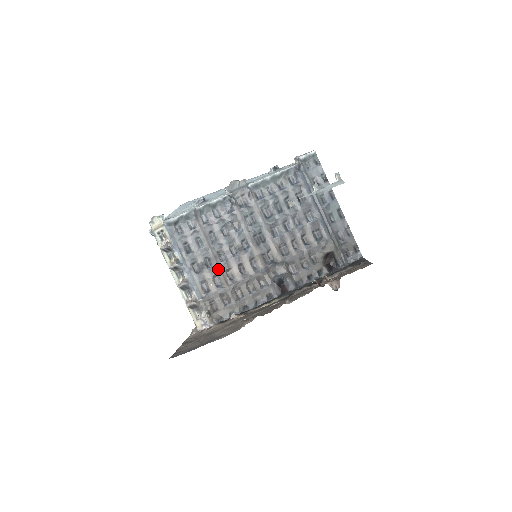
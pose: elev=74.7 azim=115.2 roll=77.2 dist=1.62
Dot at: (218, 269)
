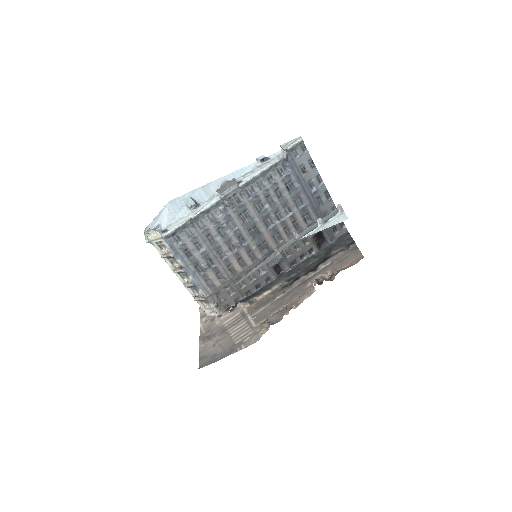
Dot at: (220, 267)
